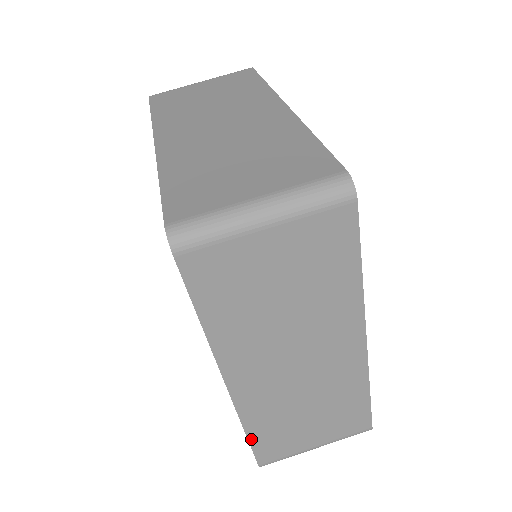
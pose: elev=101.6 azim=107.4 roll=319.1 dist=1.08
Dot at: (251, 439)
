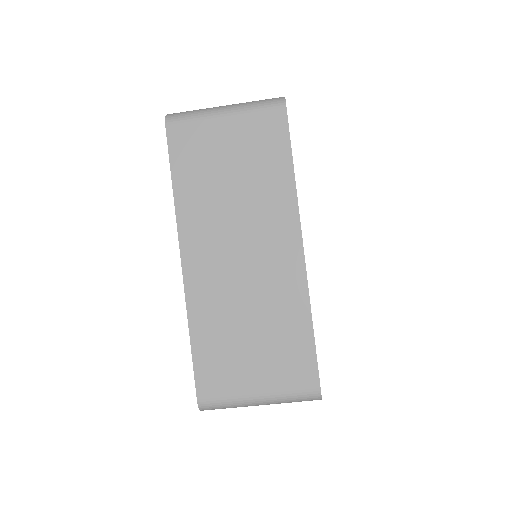
Dot at: occluded
